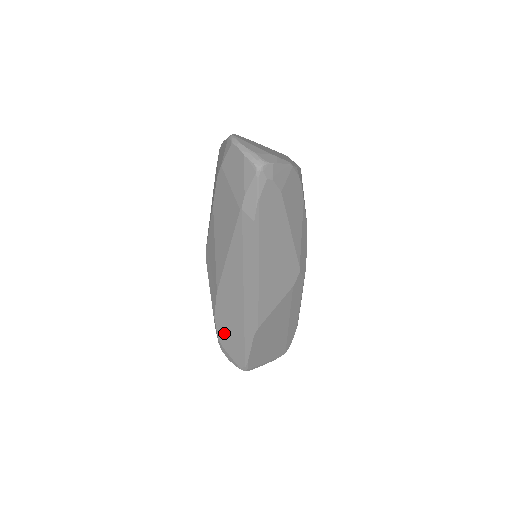
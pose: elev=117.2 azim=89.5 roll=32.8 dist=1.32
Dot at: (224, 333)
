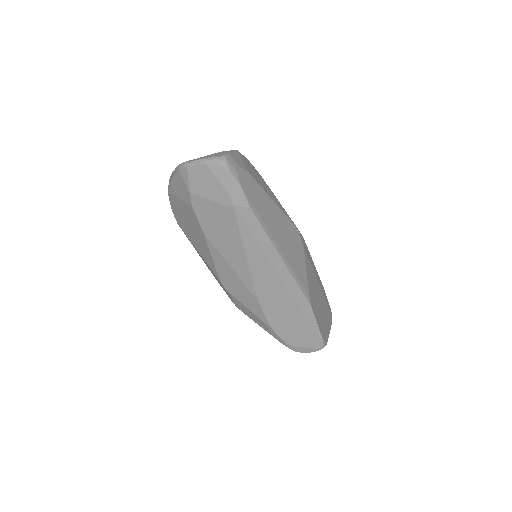
Dot at: (287, 332)
